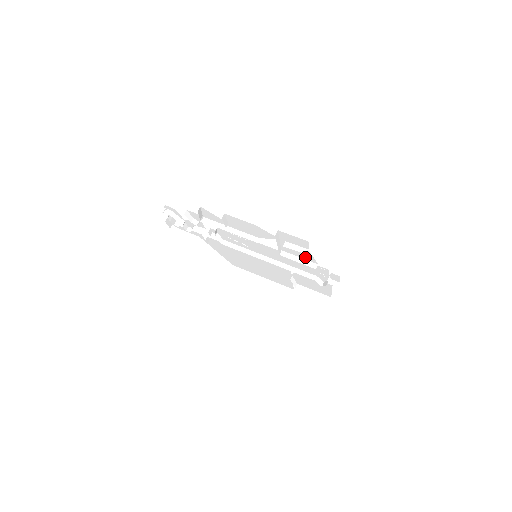
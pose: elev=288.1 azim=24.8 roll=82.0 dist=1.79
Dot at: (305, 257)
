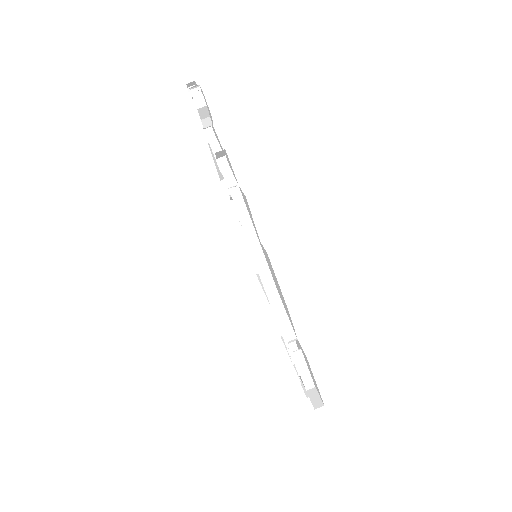
Dot at: occluded
